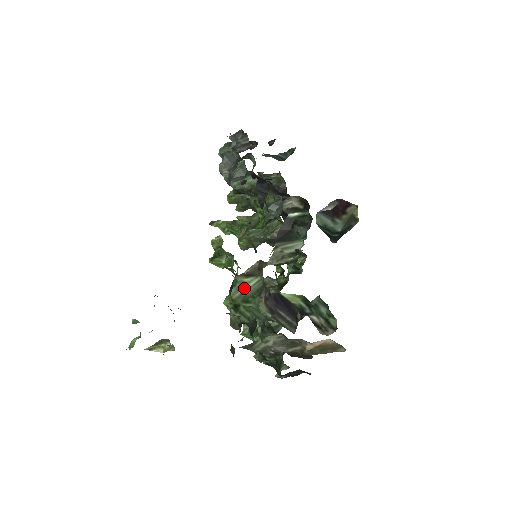
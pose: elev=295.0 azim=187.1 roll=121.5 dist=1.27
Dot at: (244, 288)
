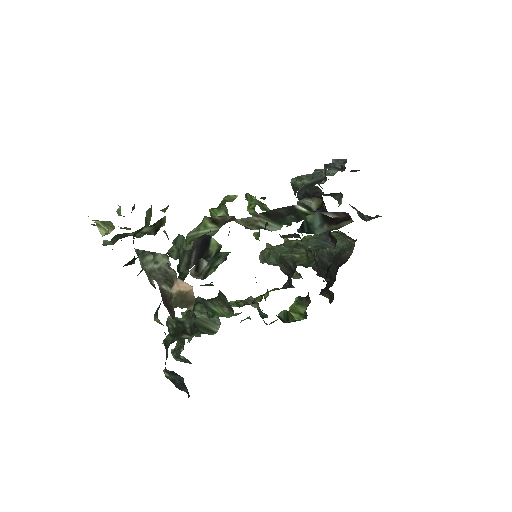
Dot at: (201, 231)
